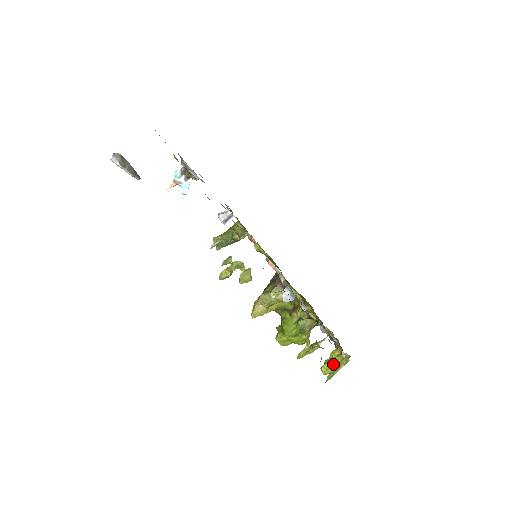
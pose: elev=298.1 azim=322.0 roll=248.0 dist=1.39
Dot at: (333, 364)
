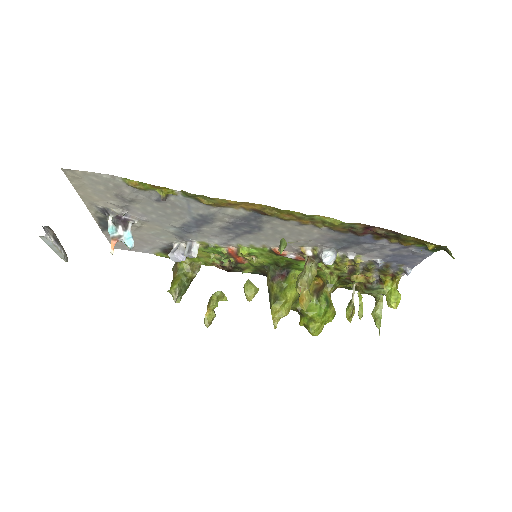
Dot at: (396, 294)
